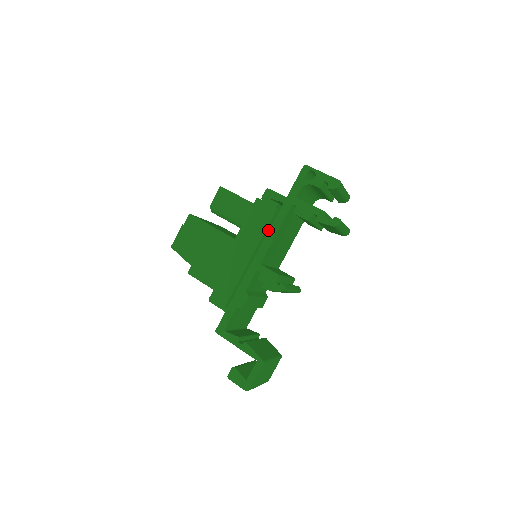
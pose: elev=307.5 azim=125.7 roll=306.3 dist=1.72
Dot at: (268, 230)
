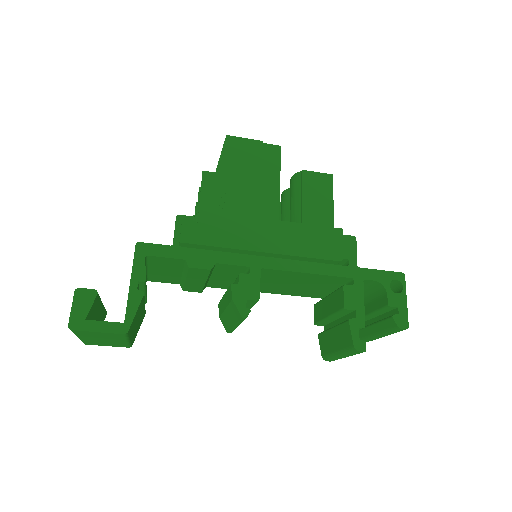
Dot at: (308, 260)
